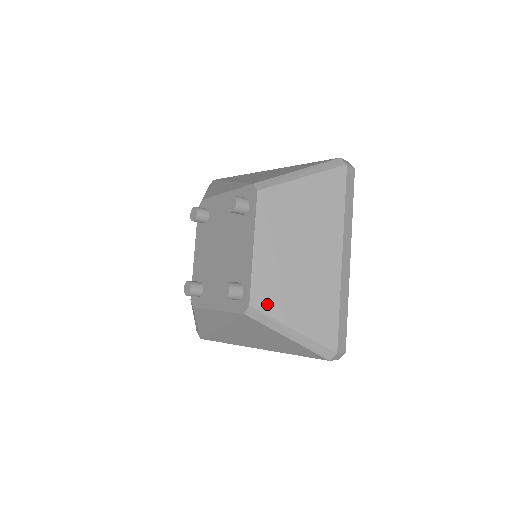
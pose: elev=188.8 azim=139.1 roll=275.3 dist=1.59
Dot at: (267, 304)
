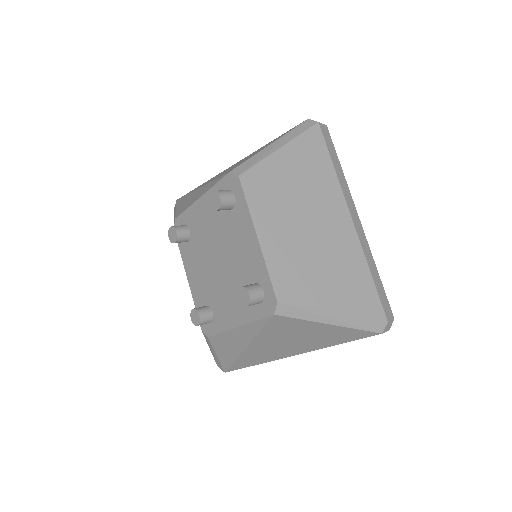
Dot at: (295, 294)
